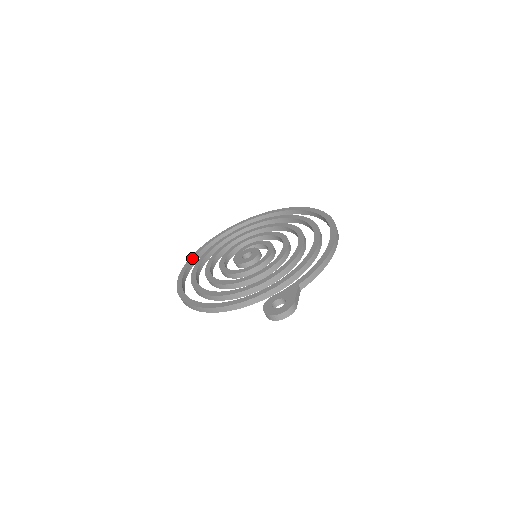
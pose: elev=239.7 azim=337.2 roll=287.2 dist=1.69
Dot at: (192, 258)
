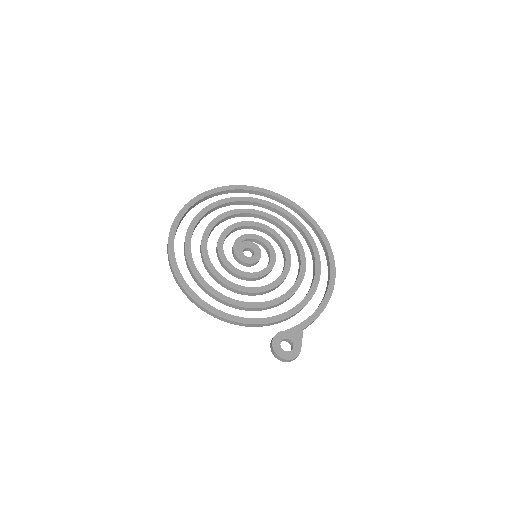
Dot at: (181, 215)
